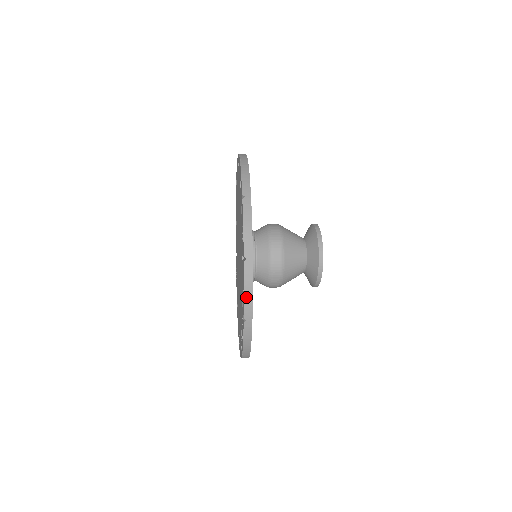
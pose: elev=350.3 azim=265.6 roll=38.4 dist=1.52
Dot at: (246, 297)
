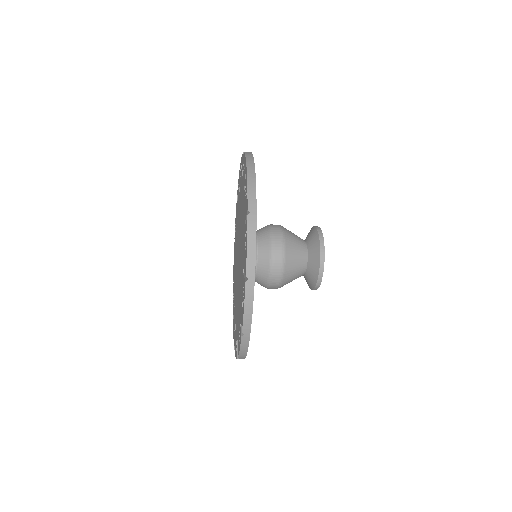
Dot at: (249, 189)
